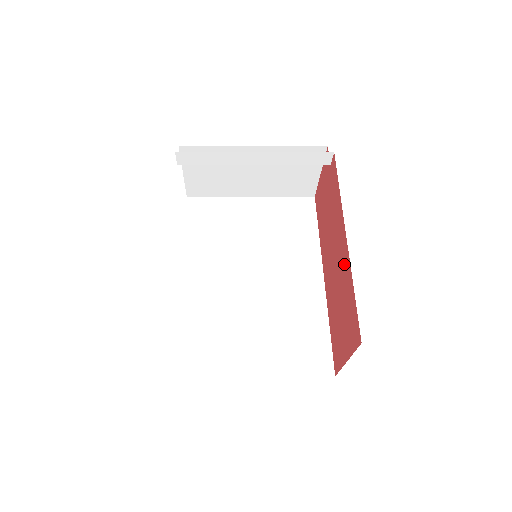
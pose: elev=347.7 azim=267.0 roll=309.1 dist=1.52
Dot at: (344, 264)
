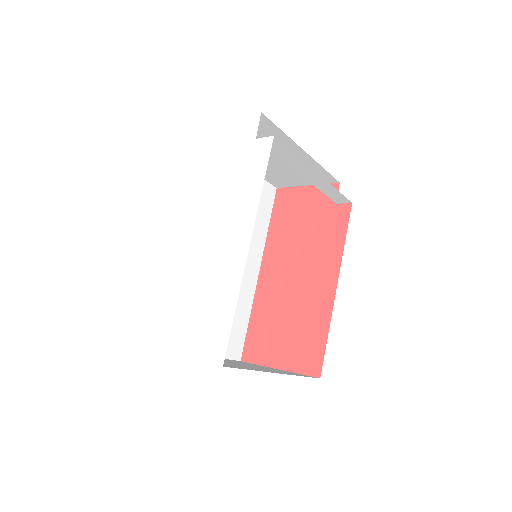
Dot at: (319, 302)
